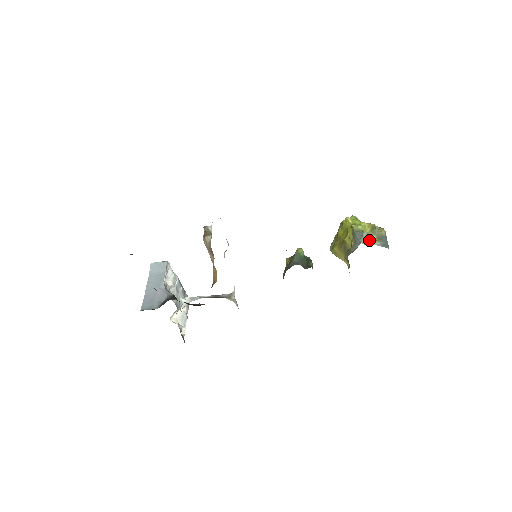
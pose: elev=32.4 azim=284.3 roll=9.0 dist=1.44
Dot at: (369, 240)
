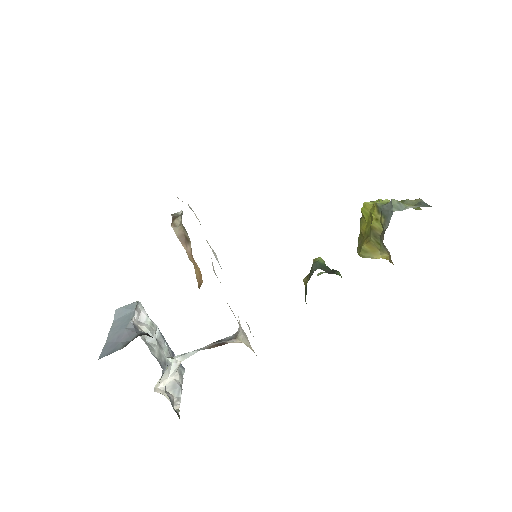
Dot at: (403, 206)
